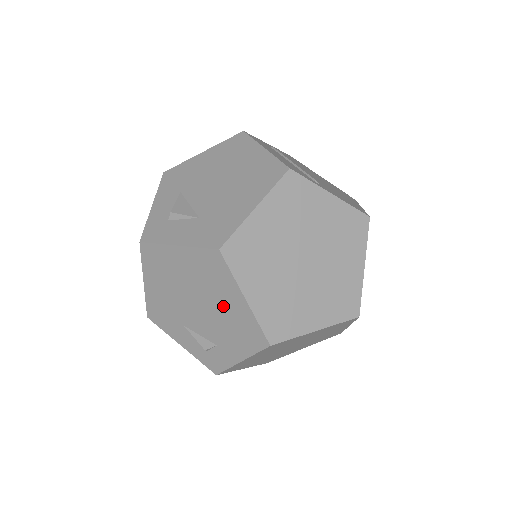
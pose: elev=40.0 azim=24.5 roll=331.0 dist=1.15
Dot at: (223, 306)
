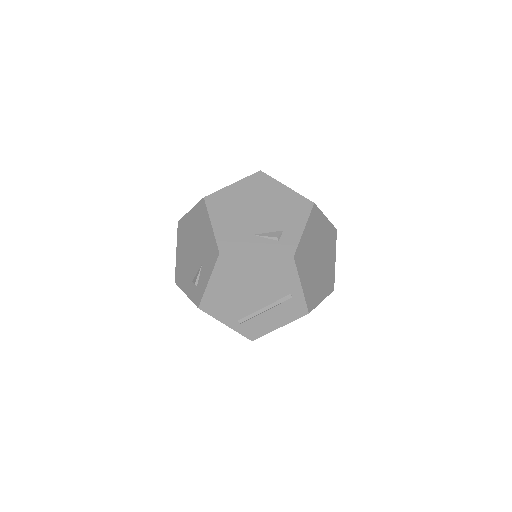
Dot at: (276, 199)
